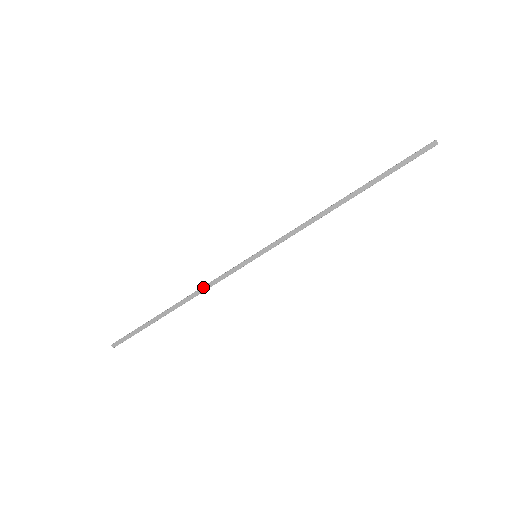
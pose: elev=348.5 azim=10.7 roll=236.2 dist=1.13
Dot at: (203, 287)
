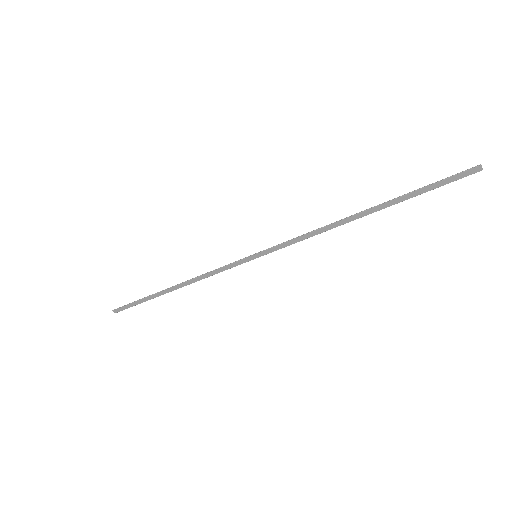
Dot at: (200, 276)
